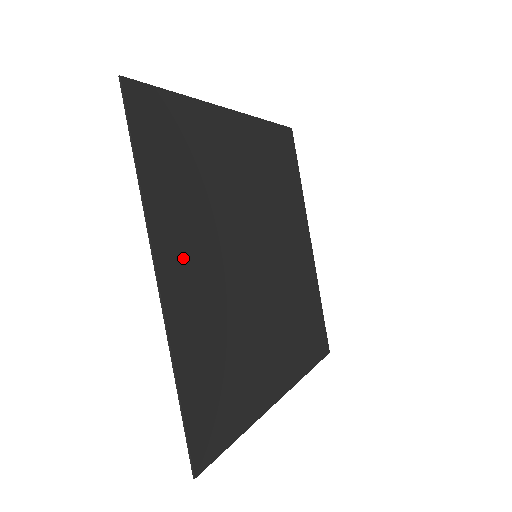
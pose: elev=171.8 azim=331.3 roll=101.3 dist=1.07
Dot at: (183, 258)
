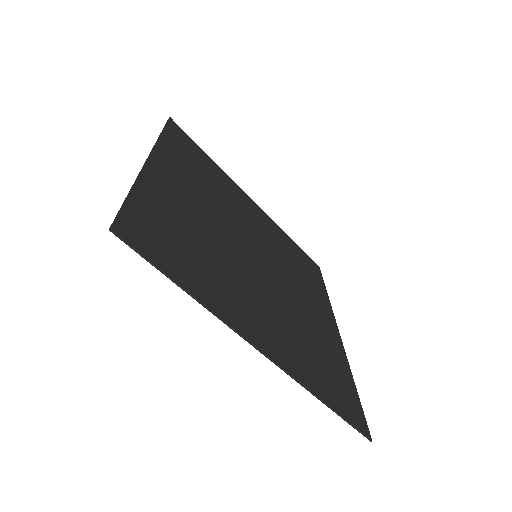
Dot at: (251, 317)
